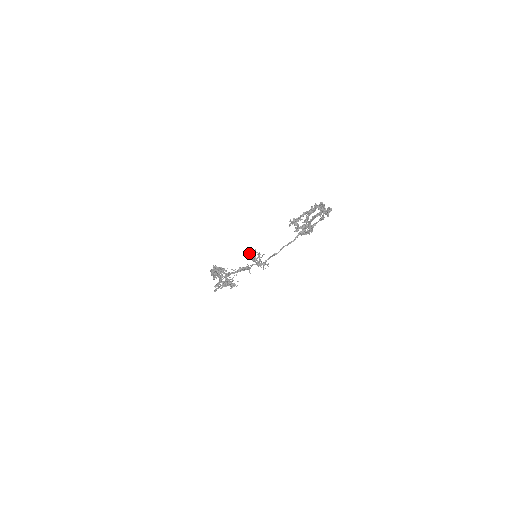
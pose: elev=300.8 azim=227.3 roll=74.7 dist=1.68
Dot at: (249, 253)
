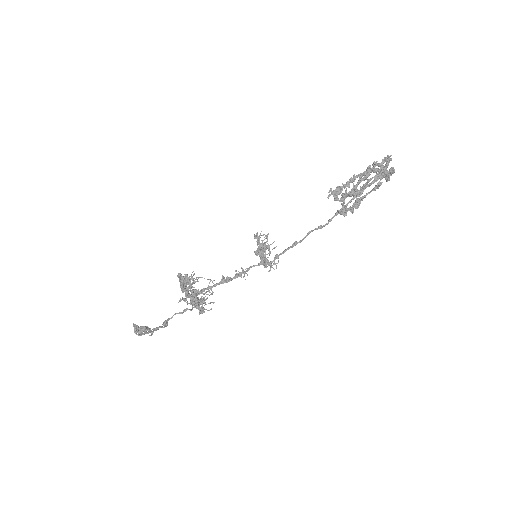
Dot at: (258, 238)
